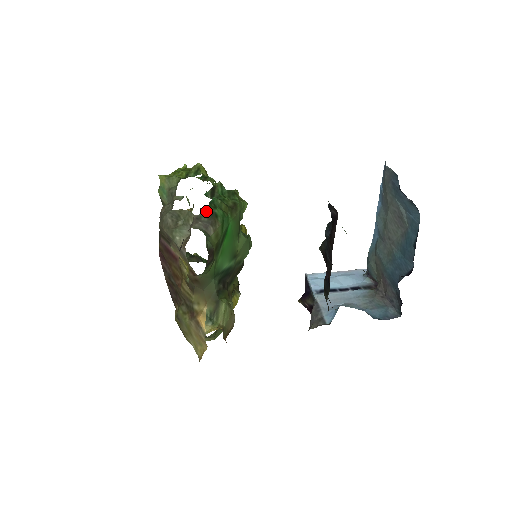
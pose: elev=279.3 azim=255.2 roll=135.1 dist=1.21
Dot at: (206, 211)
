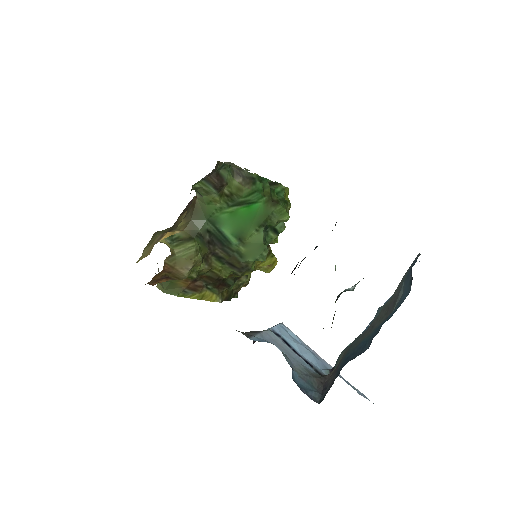
Dot at: (251, 173)
